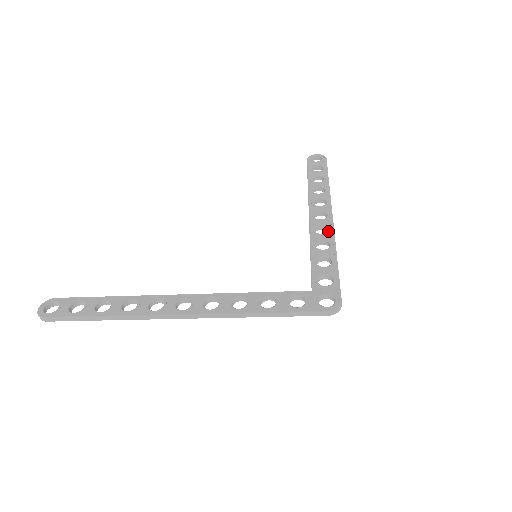
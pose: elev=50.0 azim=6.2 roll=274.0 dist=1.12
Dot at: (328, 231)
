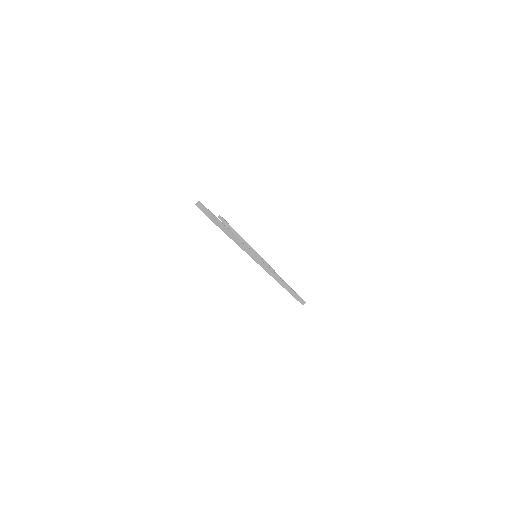
Dot at: (269, 265)
